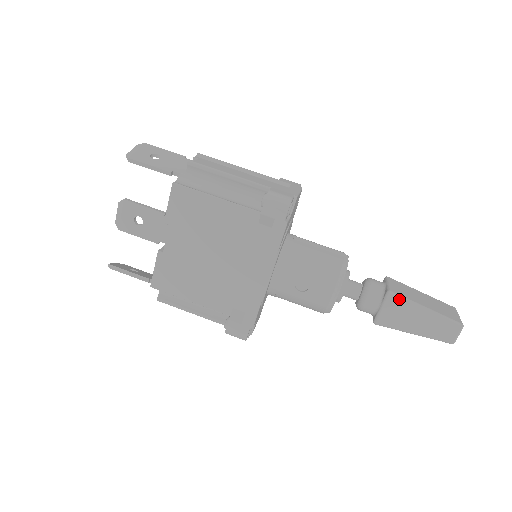
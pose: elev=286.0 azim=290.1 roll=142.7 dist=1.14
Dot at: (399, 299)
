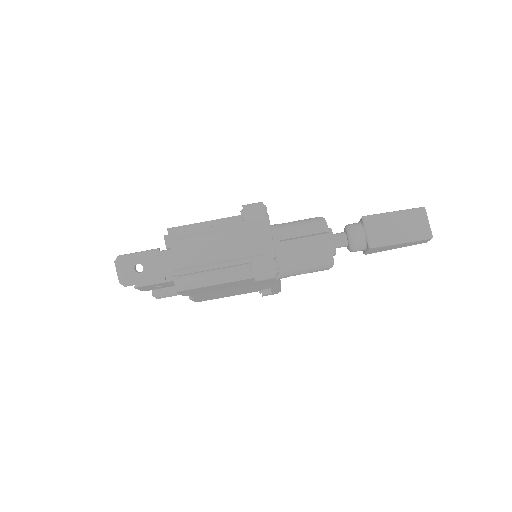
Dot at: (379, 247)
